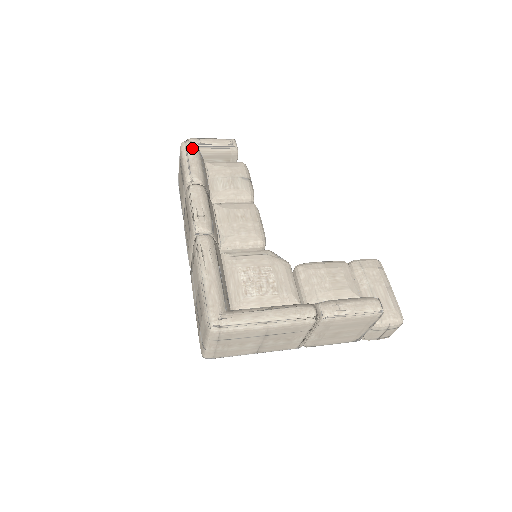
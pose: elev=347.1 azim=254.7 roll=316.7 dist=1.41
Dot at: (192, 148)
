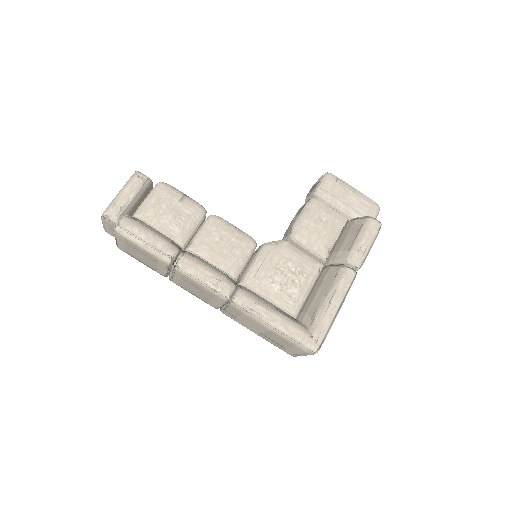
Dot at: (133, 227)
